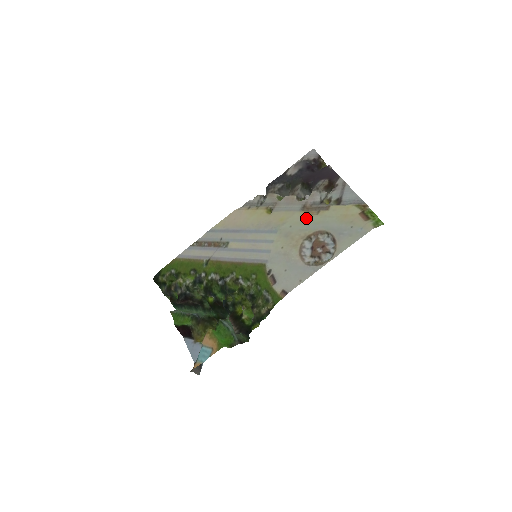
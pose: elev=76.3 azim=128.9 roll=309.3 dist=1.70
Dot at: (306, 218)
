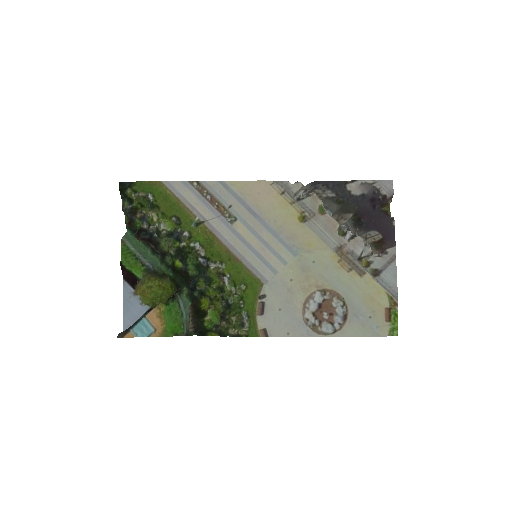
Dot at: (335, 266)
